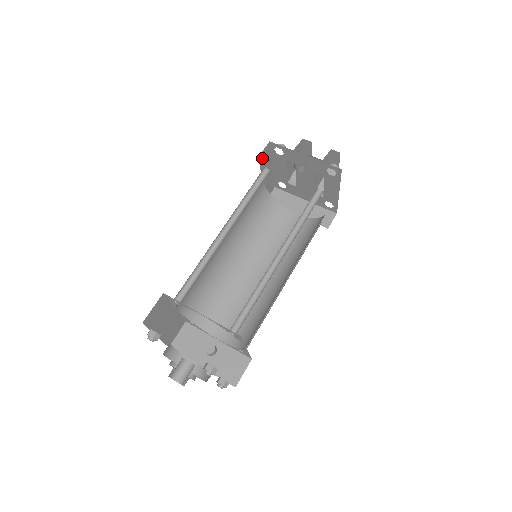
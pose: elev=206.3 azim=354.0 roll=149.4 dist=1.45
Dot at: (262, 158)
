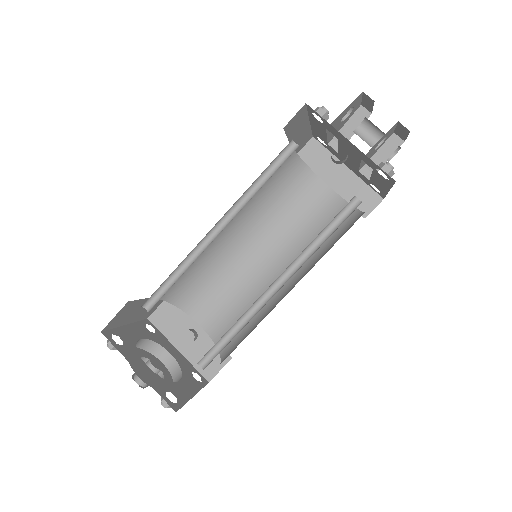
Dot at: (291, 125)
